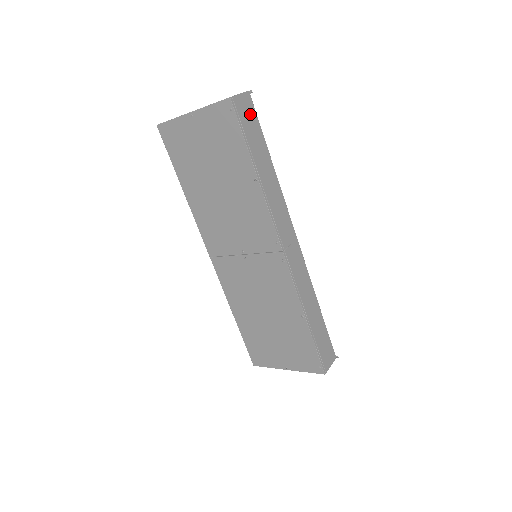
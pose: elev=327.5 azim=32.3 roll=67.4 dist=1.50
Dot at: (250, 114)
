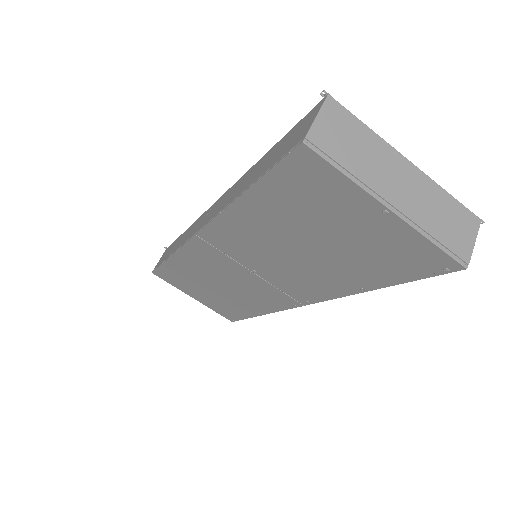
Dot at: occluded
